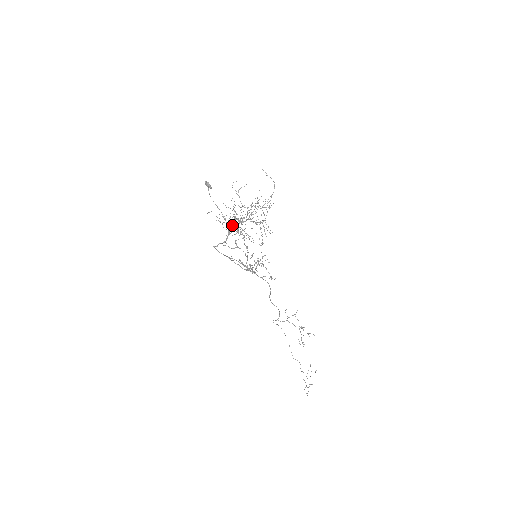
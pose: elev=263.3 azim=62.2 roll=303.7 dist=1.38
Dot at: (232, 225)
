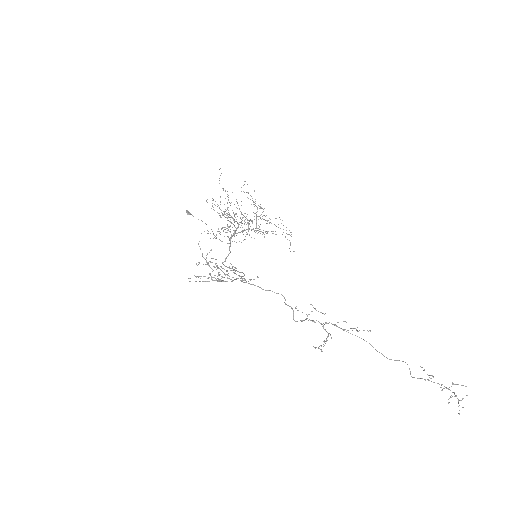
Dot at: (241, 231)
